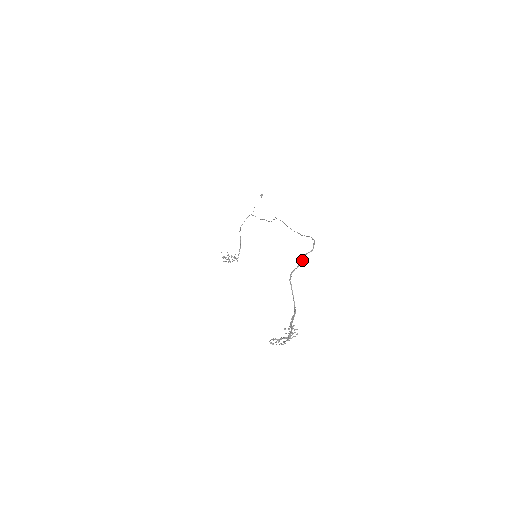
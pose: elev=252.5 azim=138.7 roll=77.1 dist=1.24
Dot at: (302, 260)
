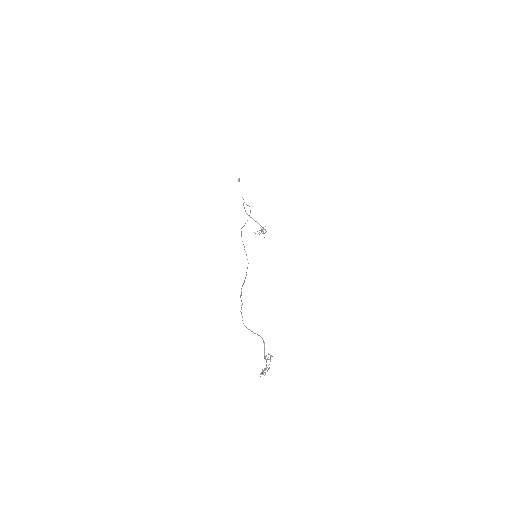
Dot at: (241, 314)
